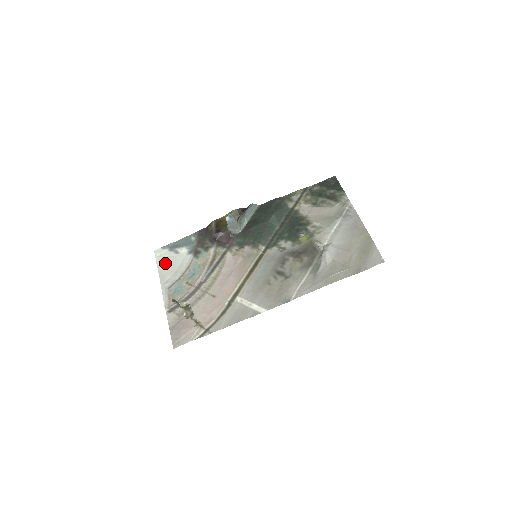
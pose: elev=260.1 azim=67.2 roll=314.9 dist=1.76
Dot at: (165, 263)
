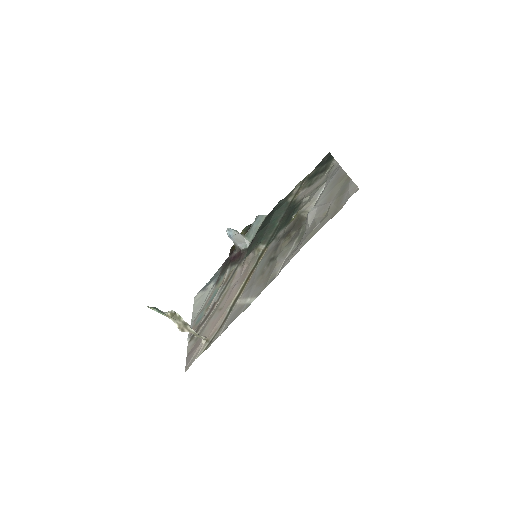
Dot at: (198, 303)
